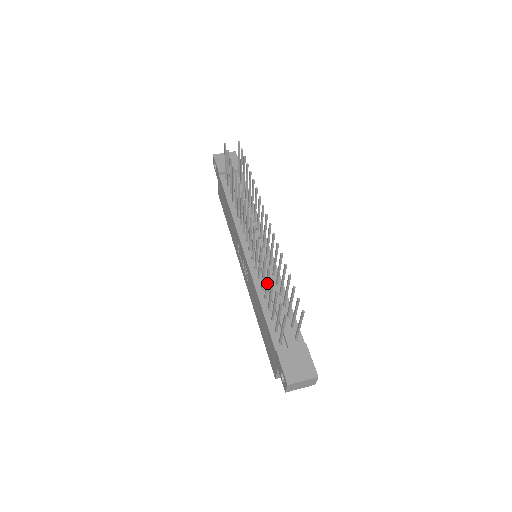
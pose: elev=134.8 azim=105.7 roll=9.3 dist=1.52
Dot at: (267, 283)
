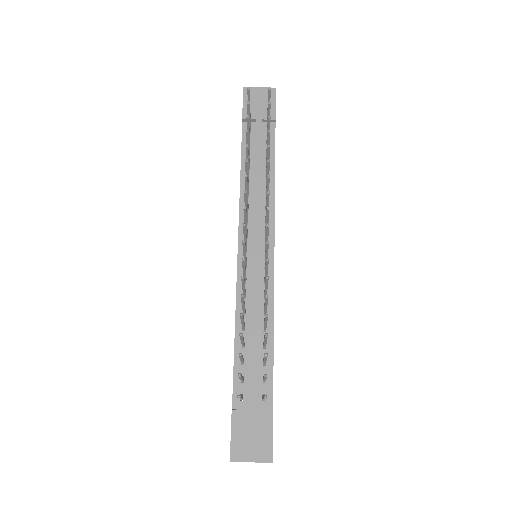
Dot at: (242, 322)
